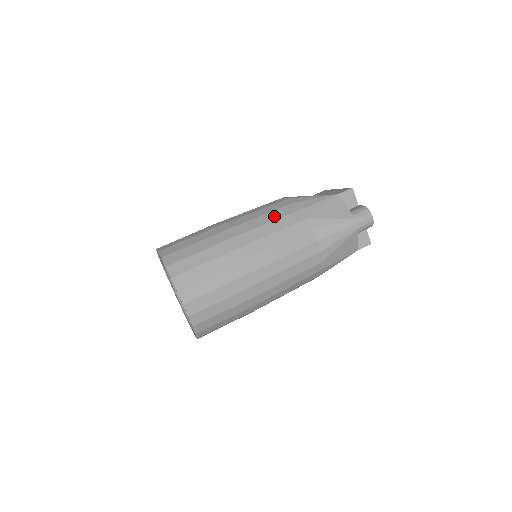
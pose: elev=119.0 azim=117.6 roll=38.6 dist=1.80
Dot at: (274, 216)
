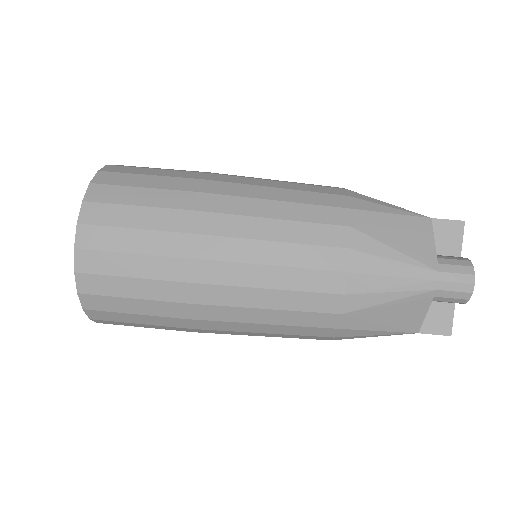
Dot at: (300, 197)
